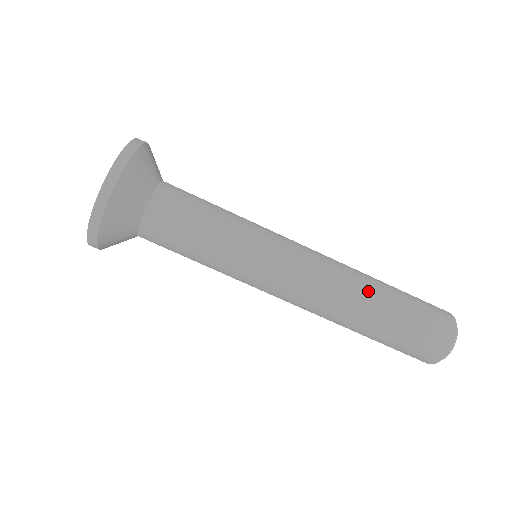
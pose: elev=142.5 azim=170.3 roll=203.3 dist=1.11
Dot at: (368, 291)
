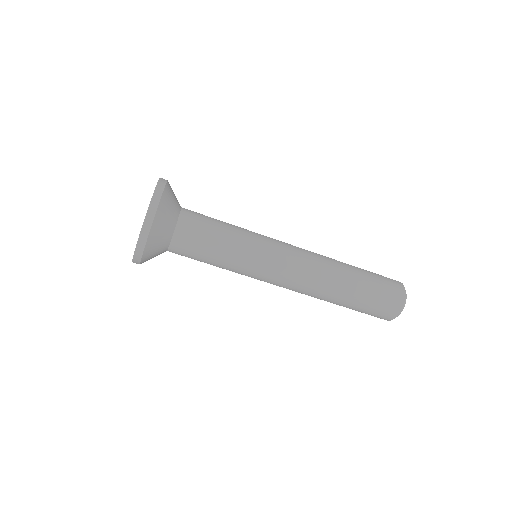
Dot at: (341, 273)
